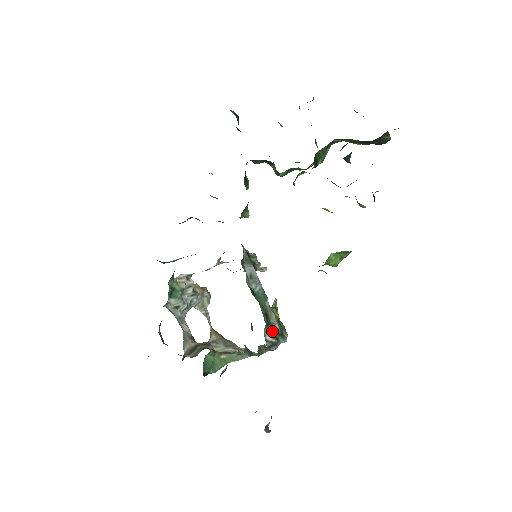
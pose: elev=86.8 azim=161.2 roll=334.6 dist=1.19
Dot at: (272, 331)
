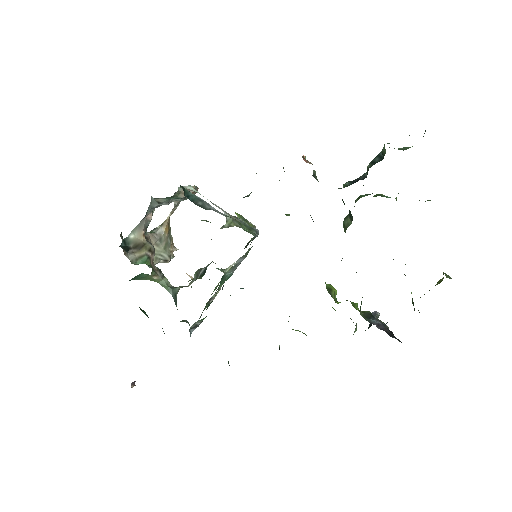
Dot at: occluded
